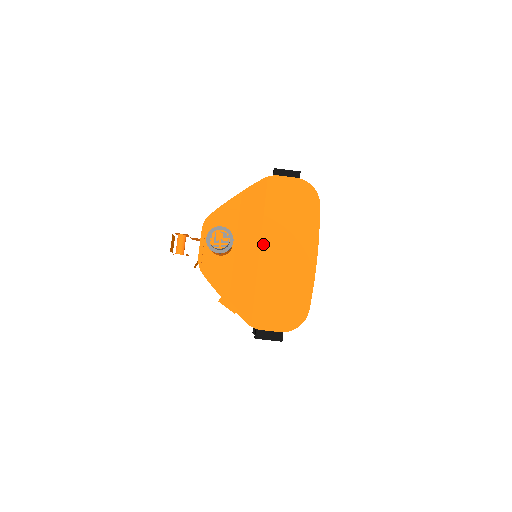
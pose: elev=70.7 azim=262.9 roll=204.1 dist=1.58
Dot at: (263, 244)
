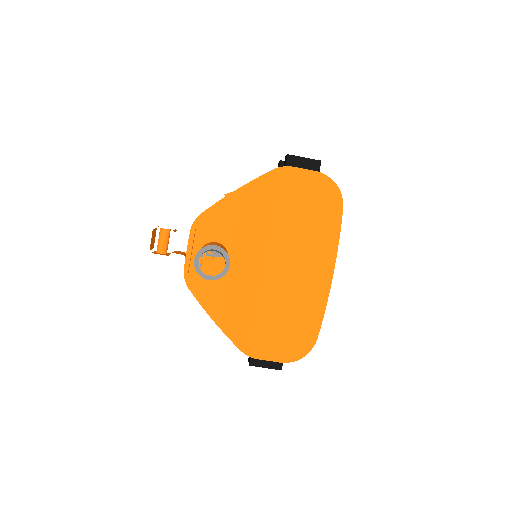
Dot at: (267, 258)
